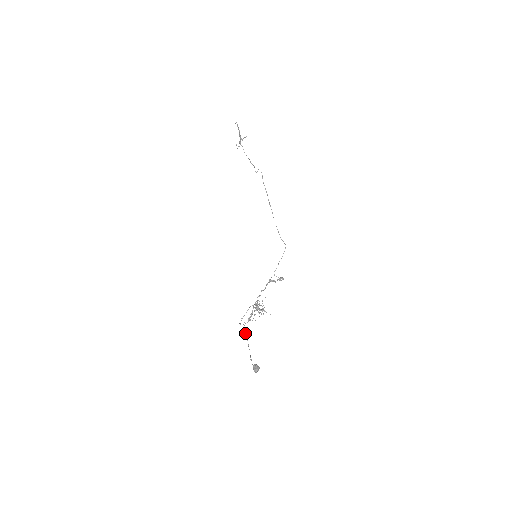
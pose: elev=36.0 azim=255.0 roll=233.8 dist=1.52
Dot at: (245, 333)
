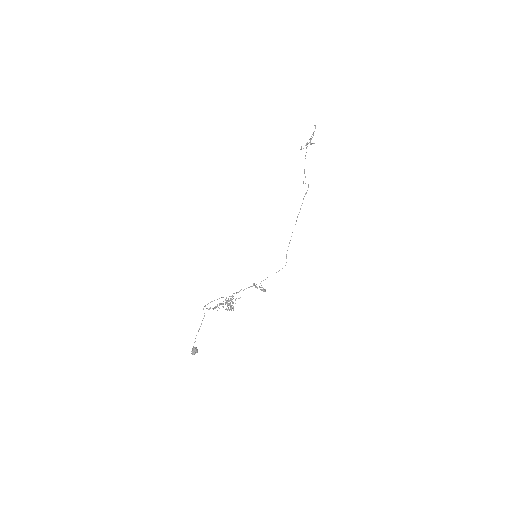
Dot at: (204, 315)
